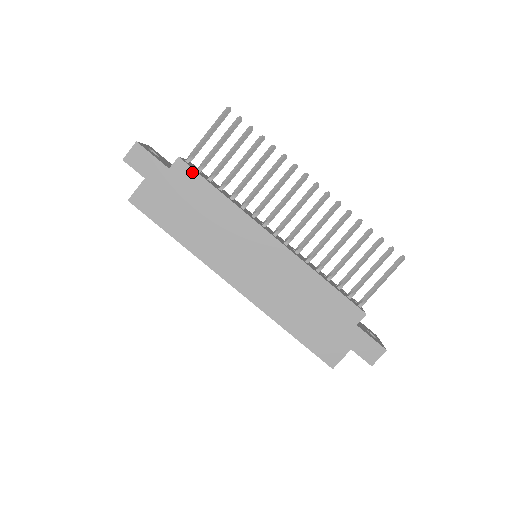
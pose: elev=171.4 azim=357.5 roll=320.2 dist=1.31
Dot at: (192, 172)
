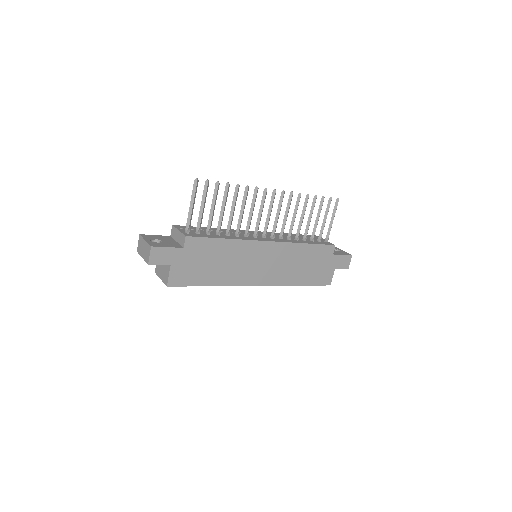
Dot at: (200, 239)
